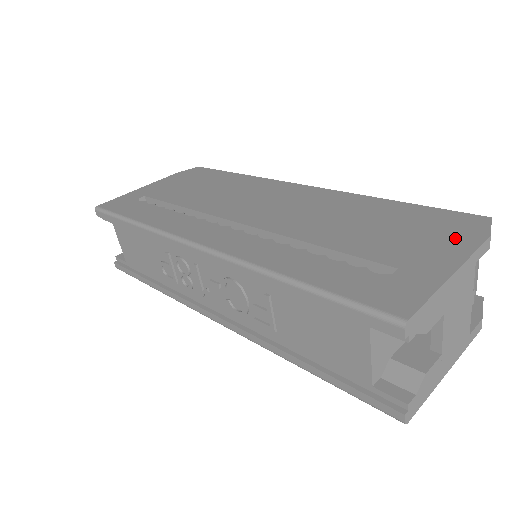
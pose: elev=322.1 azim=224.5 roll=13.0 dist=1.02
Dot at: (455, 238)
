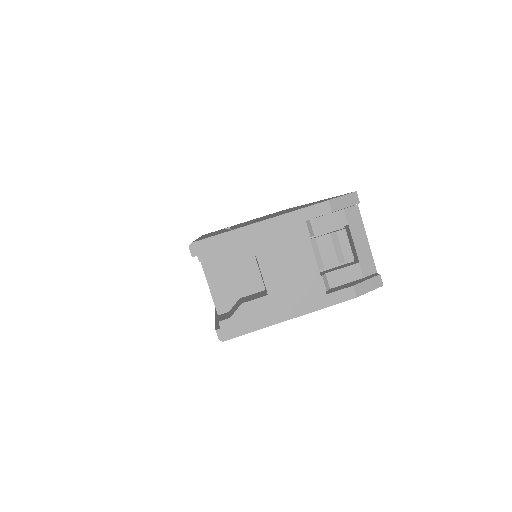
Dot at: (306, 206)
